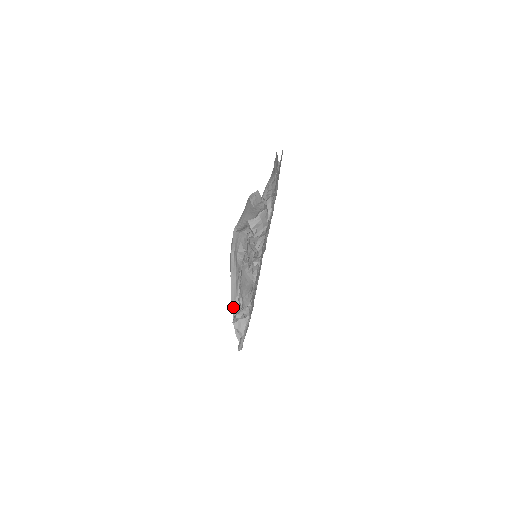
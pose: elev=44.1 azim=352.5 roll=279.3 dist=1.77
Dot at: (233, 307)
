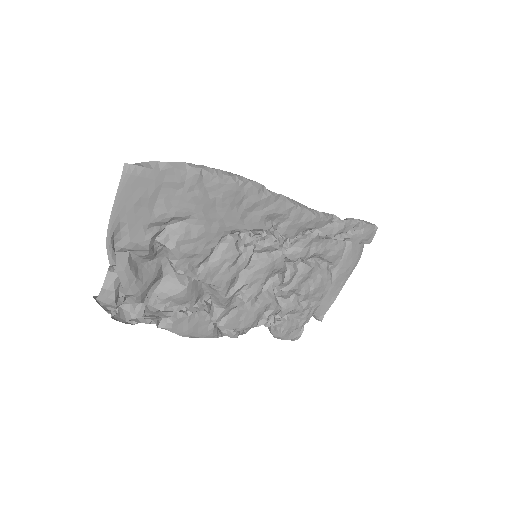
Dot at: occluded
